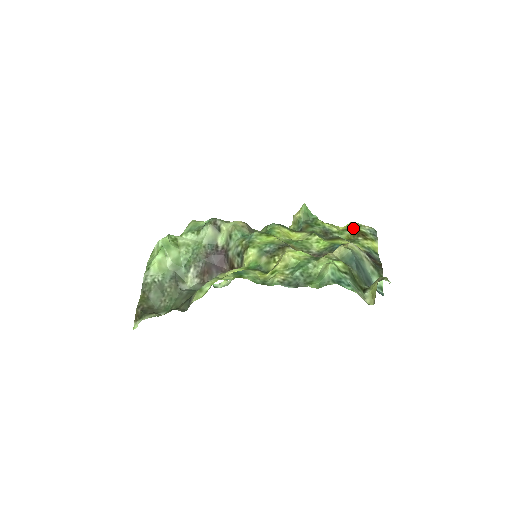
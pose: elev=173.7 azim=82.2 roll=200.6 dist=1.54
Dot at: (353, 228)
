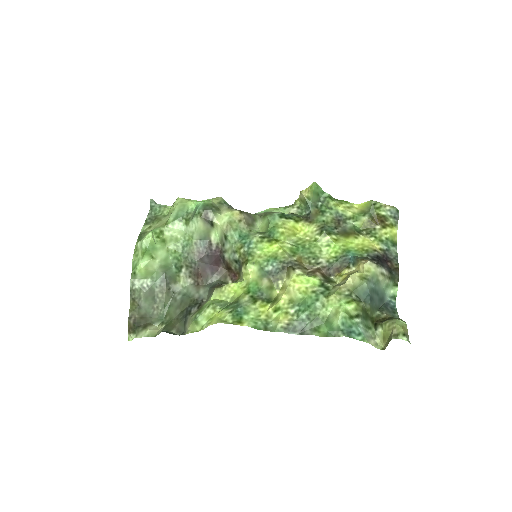
Dot at: (371, 212)
